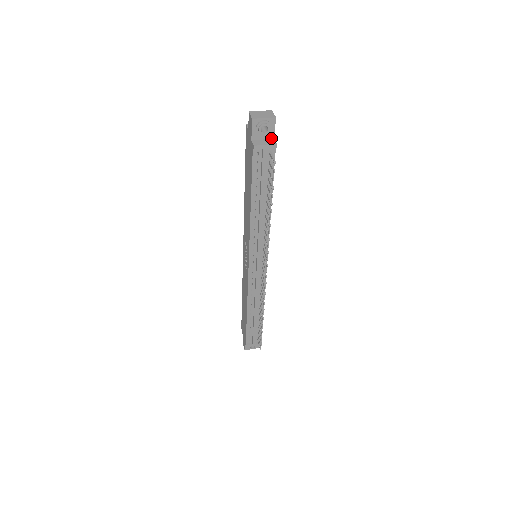
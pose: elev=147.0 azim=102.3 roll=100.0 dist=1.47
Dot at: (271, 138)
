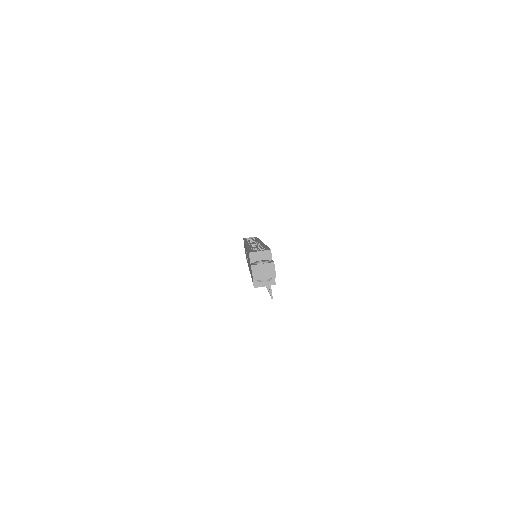
Dot at: occluded
